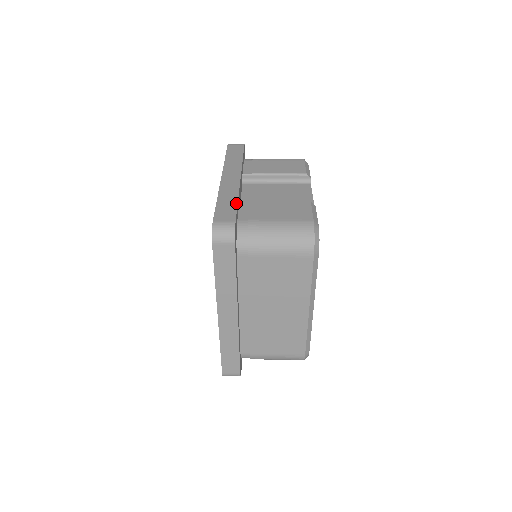
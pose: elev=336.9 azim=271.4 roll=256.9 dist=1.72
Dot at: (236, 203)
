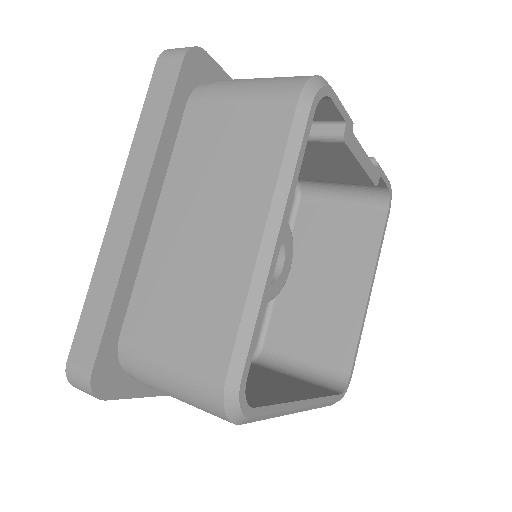
Dot at: occluded
